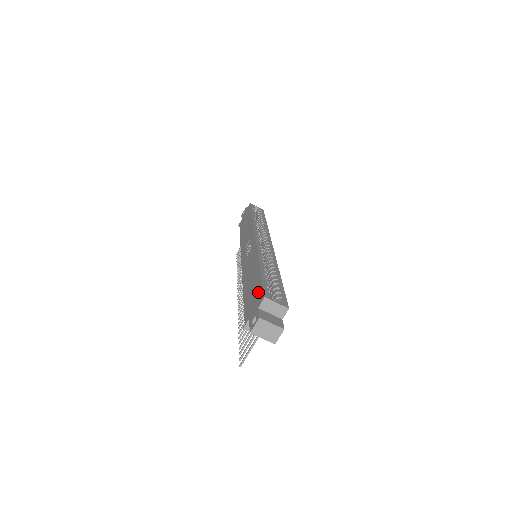
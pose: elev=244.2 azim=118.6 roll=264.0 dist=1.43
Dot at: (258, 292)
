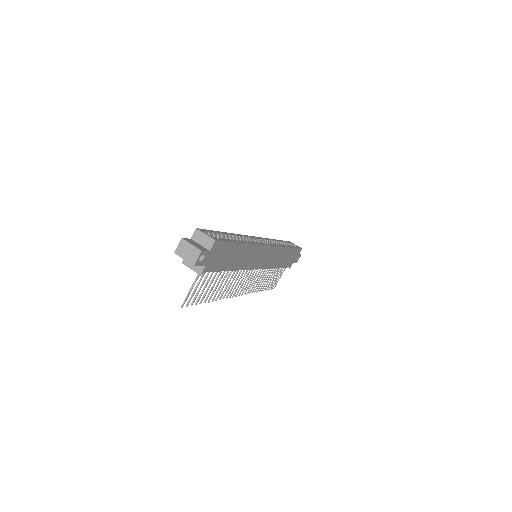
Dot at: occluded
